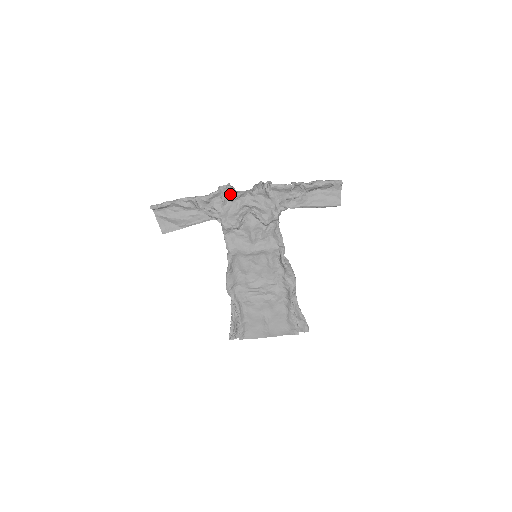
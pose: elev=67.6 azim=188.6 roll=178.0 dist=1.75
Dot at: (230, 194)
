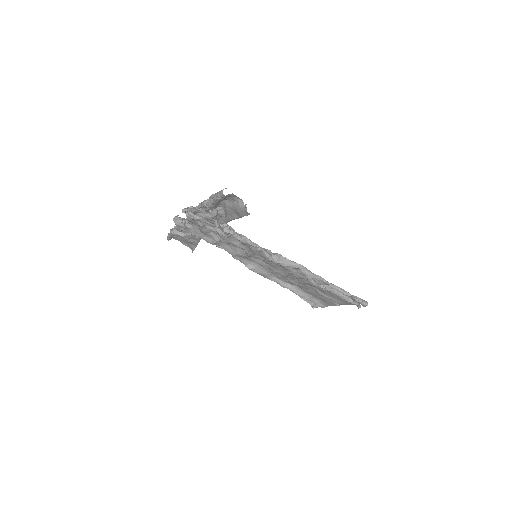
Dot at: (185, 221)
